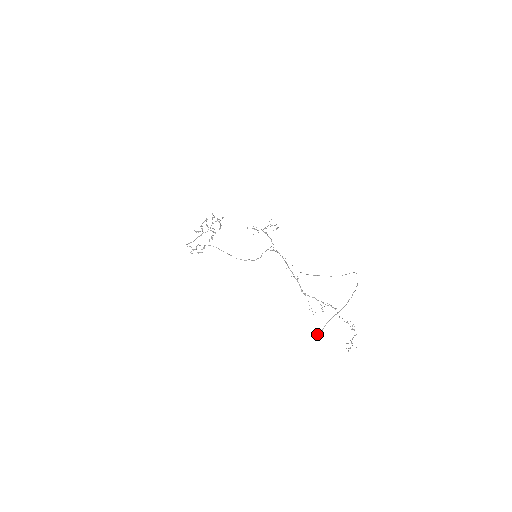
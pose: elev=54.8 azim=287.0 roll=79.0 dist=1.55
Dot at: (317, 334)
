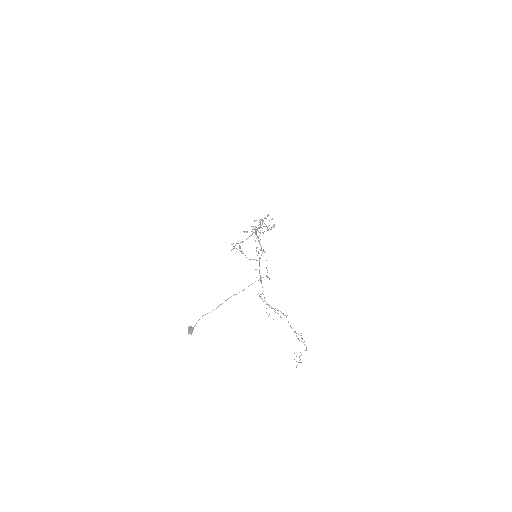
Dot at: (188, 331)
